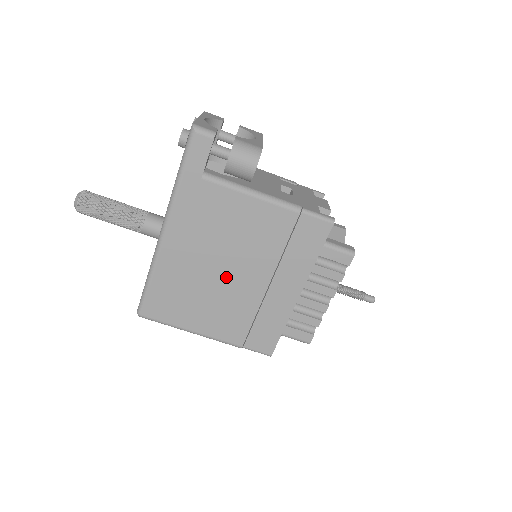
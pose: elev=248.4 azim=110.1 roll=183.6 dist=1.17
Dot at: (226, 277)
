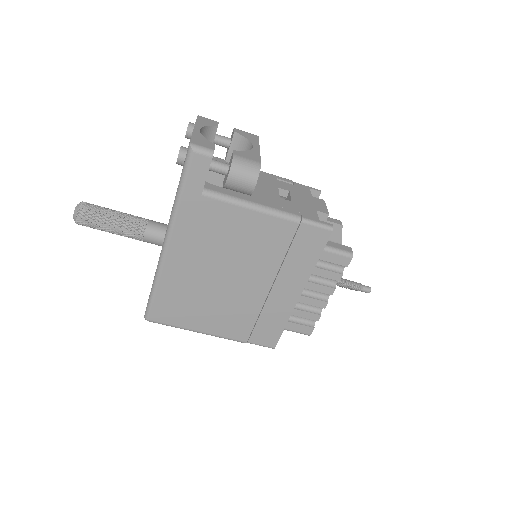
Dot at: (229, 283)
